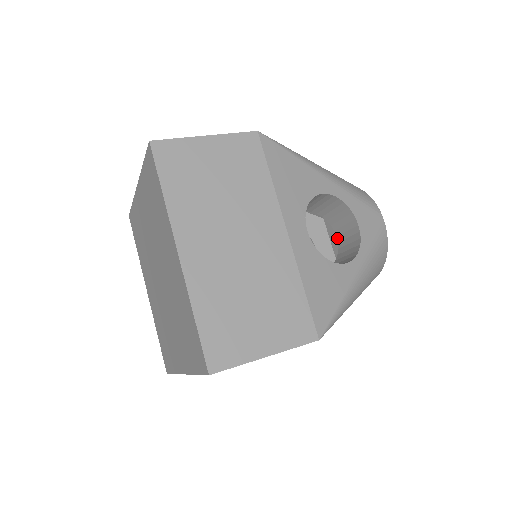
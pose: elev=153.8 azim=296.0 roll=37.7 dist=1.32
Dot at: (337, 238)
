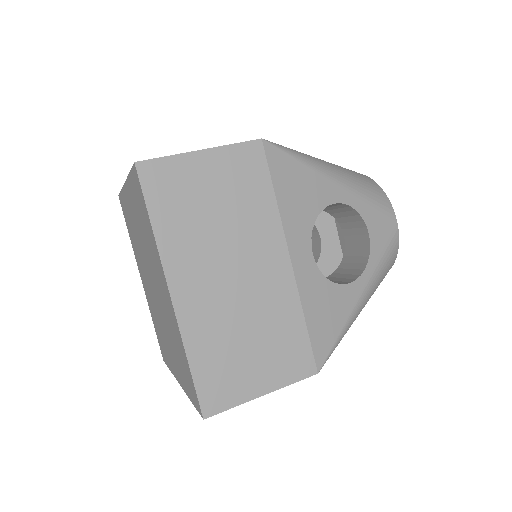
Dot at: (344, 238)
